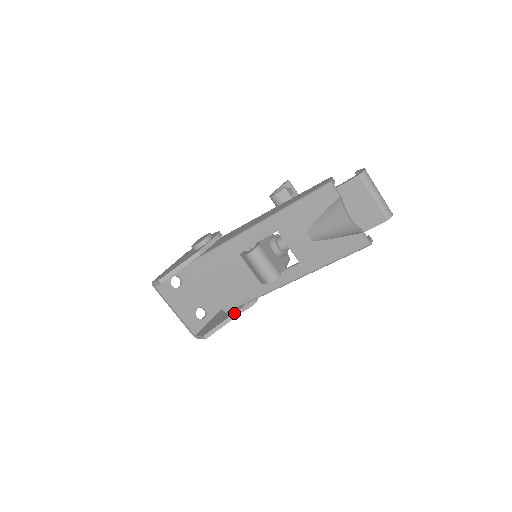
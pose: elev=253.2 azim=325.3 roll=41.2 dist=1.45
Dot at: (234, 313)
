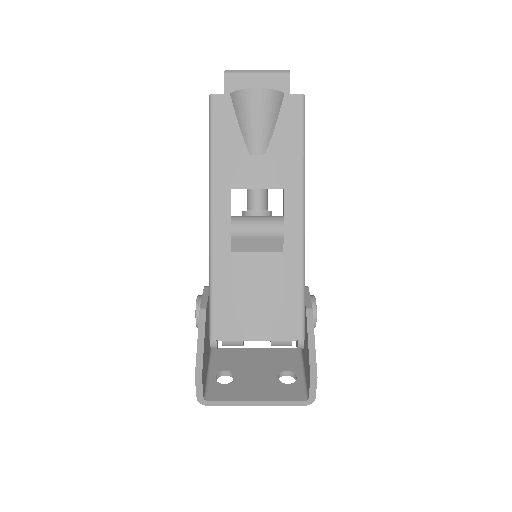
Dot at: (306, 320)
